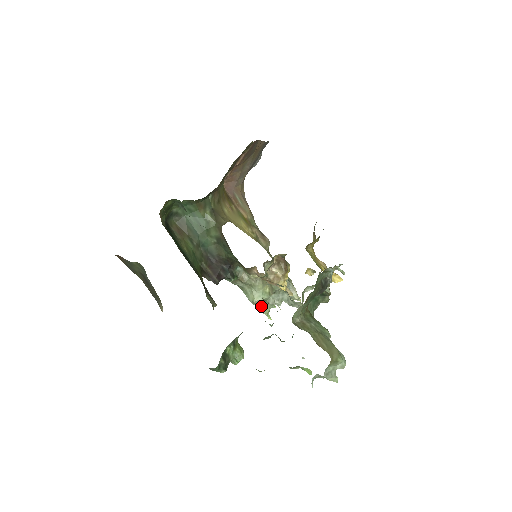
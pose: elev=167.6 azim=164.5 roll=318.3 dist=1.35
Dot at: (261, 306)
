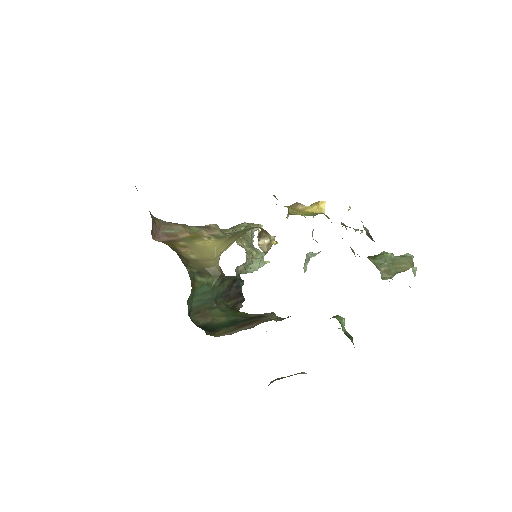
Dot at: occluded
